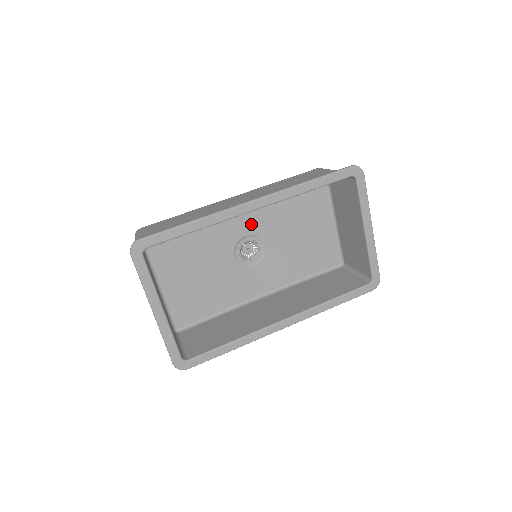
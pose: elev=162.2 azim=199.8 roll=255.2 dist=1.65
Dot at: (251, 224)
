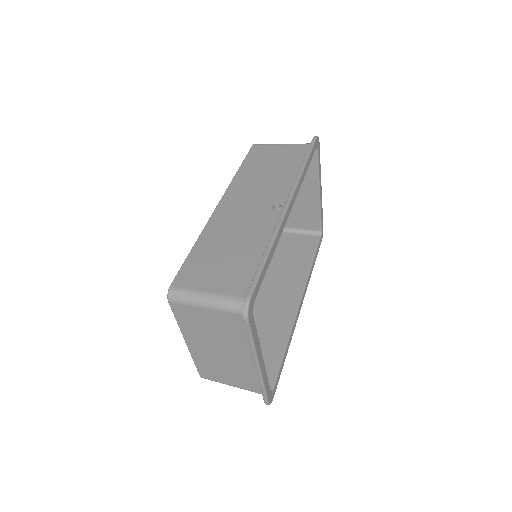
Dot at: occluded
